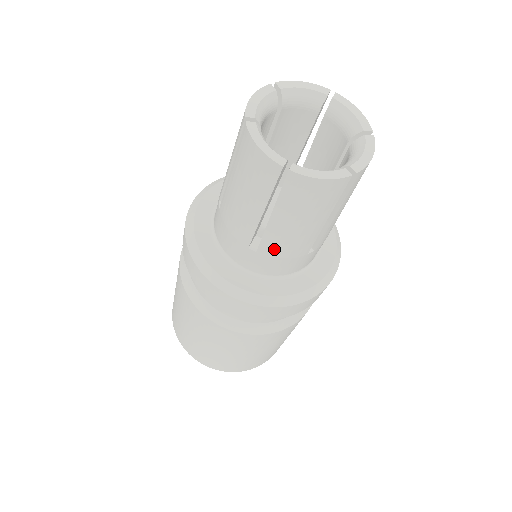
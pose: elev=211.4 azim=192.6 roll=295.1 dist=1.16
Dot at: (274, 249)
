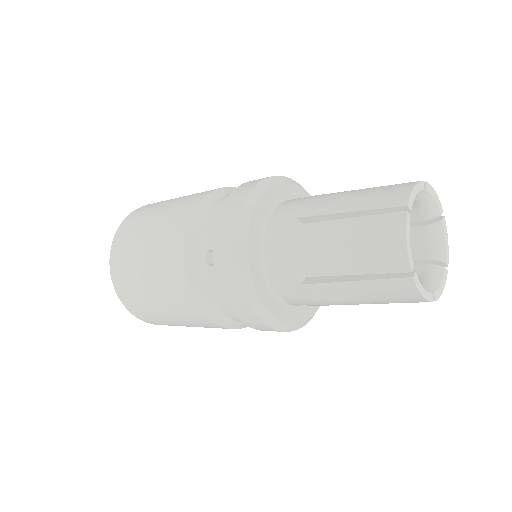
Dot at: occluded
